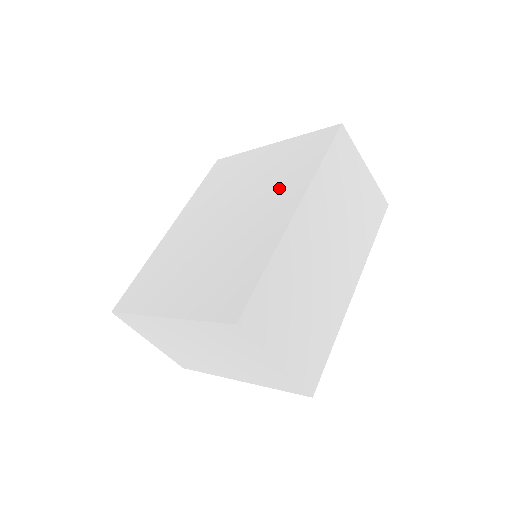
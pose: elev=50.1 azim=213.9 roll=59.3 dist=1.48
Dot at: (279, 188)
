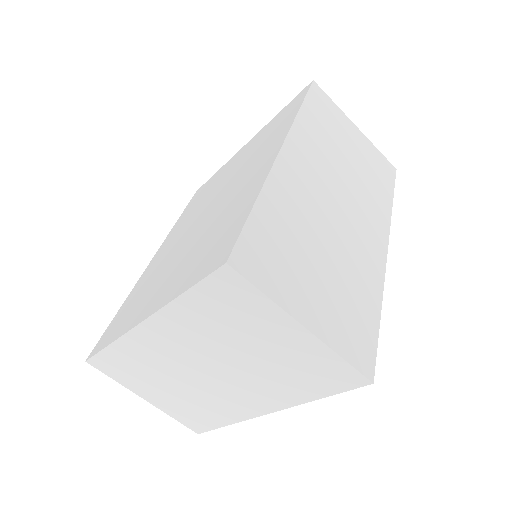
Dot at: (259, 153)
